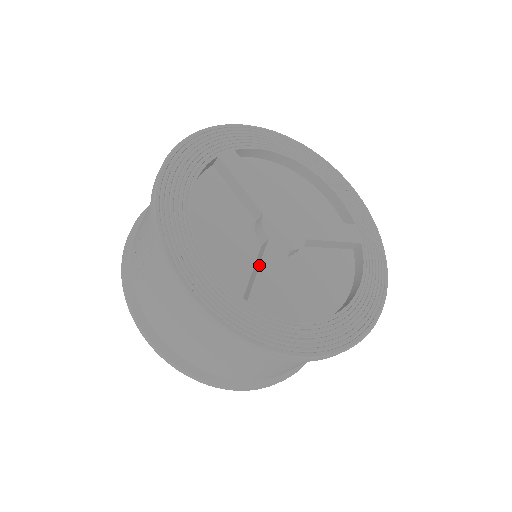
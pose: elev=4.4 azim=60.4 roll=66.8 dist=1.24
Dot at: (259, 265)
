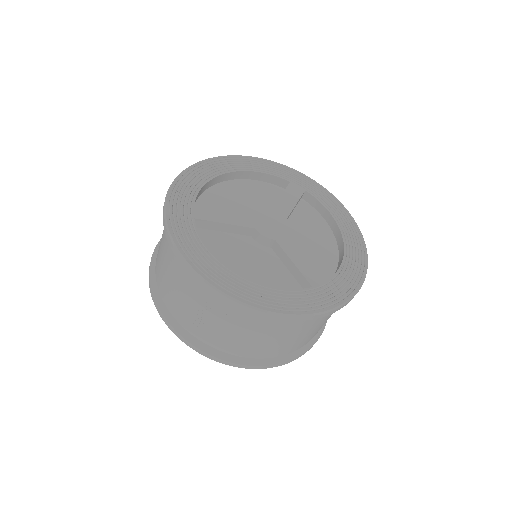
Dot at: (291, 261)
